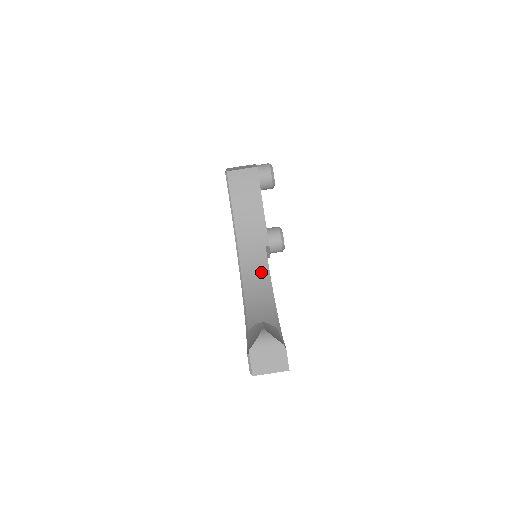
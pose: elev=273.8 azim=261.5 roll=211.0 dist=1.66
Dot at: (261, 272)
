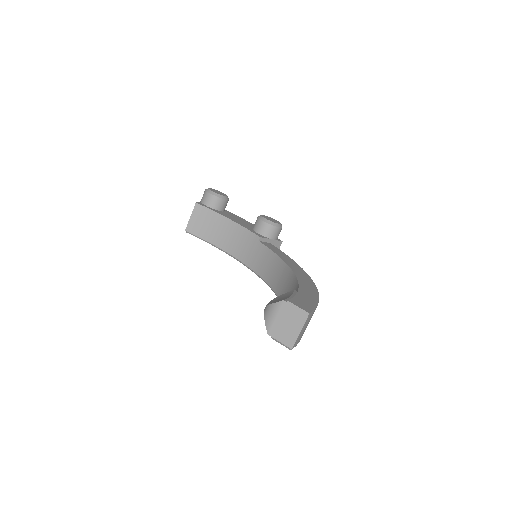
Dot at: (271, 262)
